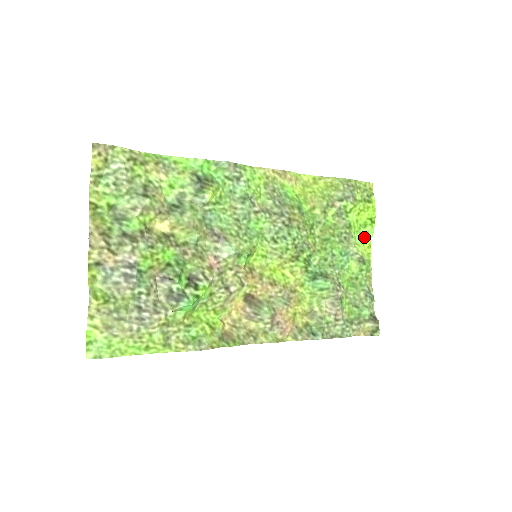
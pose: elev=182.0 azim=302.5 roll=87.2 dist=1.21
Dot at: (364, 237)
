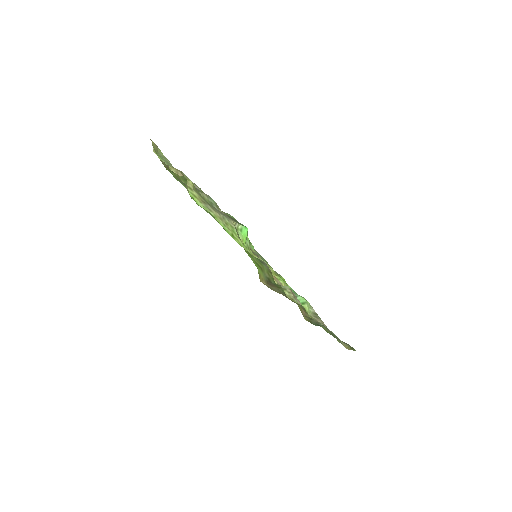
Dot at: occluded
